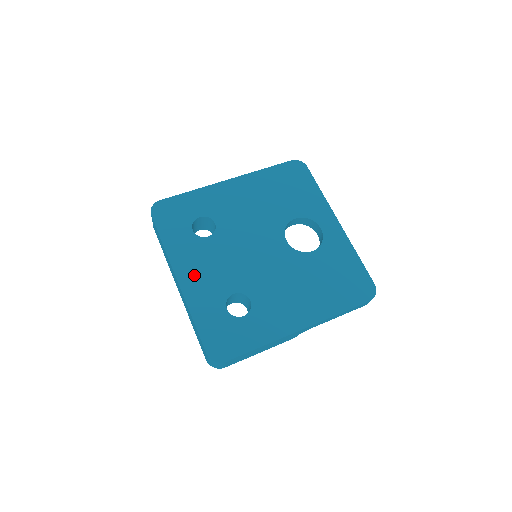
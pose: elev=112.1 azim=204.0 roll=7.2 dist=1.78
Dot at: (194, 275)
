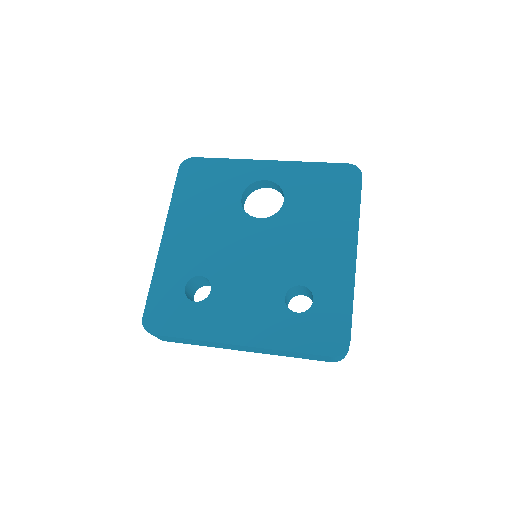
Dot at: (243, 326)
